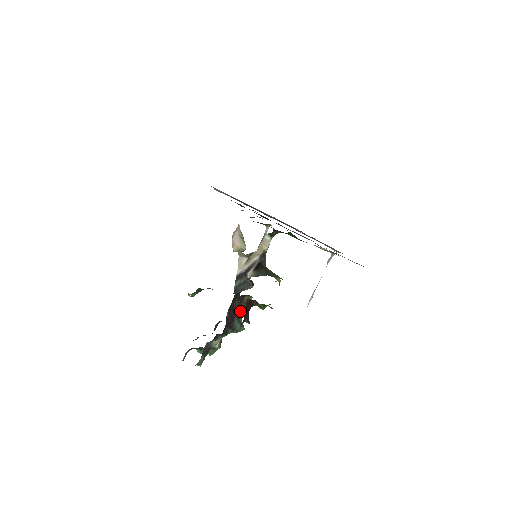
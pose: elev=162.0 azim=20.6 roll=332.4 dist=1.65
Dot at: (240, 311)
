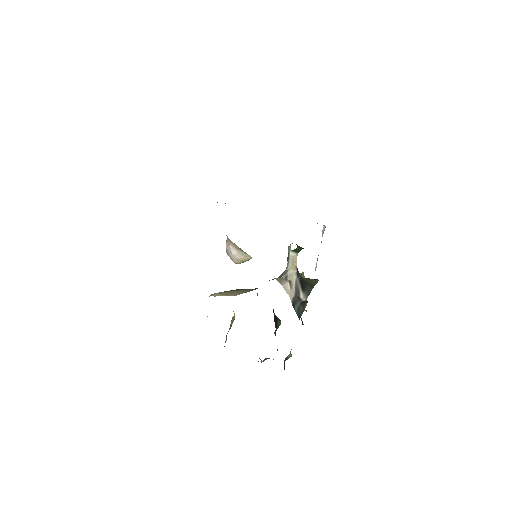
Dot at: occluded
